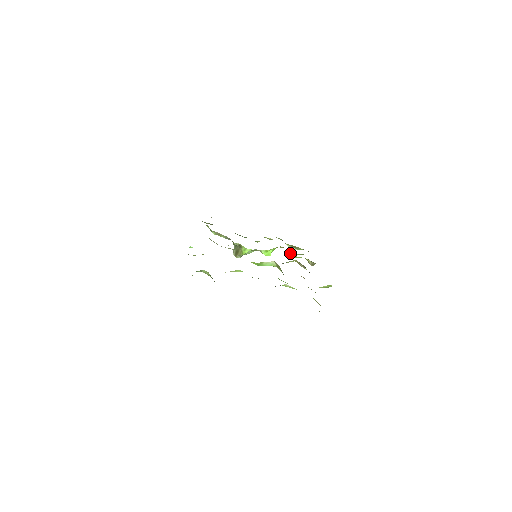
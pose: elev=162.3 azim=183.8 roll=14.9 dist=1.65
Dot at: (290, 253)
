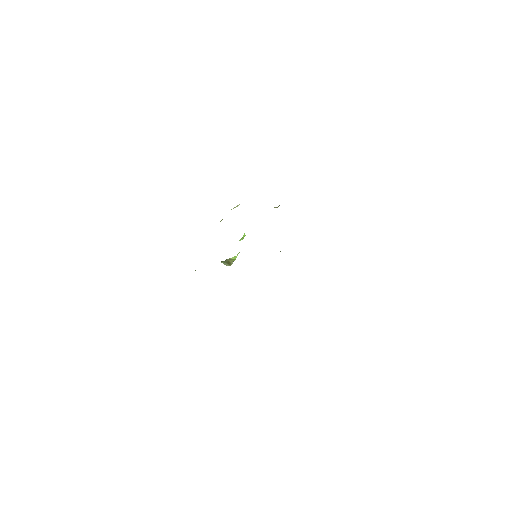
Dot at: occluded
